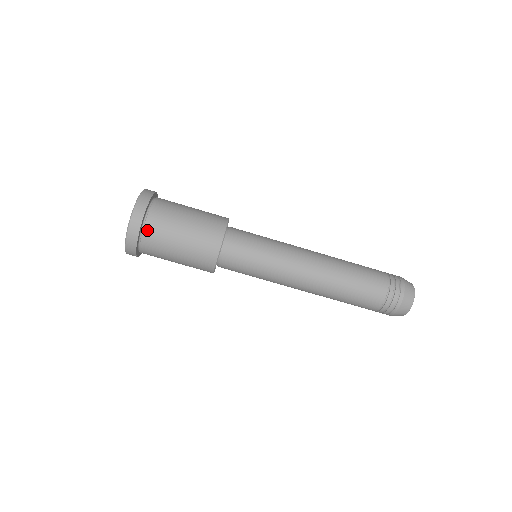
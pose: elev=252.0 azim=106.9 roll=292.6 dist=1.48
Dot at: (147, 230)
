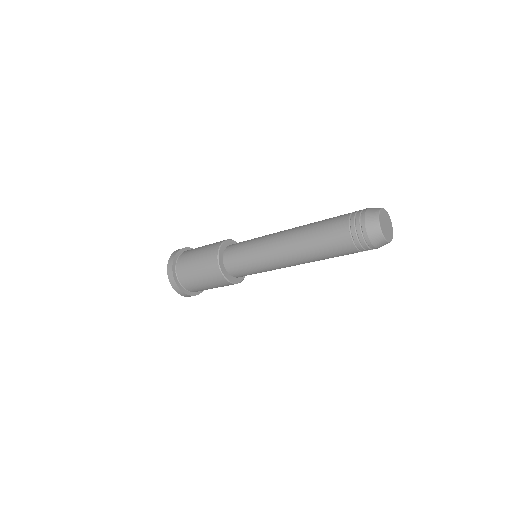
Dot at: (179, 275)
